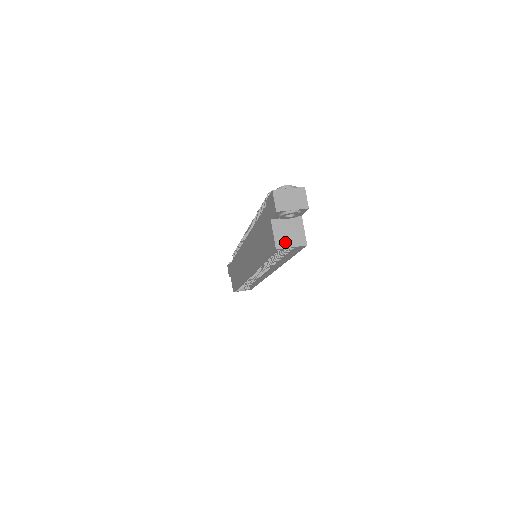
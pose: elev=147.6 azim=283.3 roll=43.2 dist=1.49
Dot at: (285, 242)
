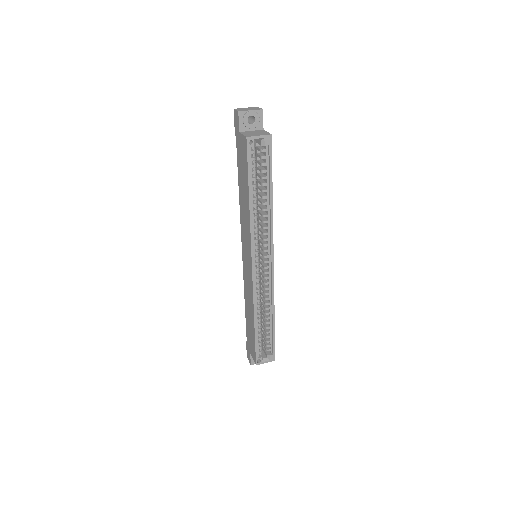
Dot at: (253, 135)
